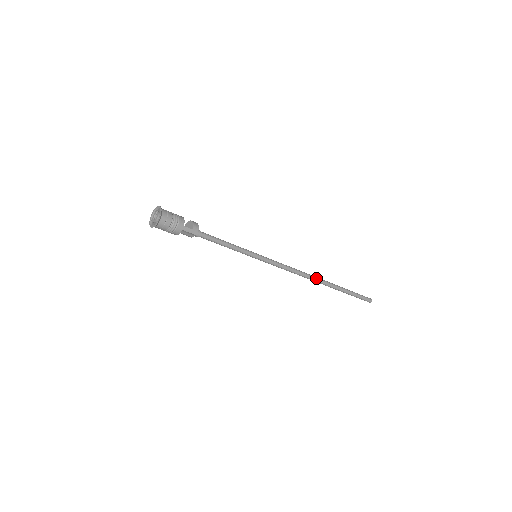
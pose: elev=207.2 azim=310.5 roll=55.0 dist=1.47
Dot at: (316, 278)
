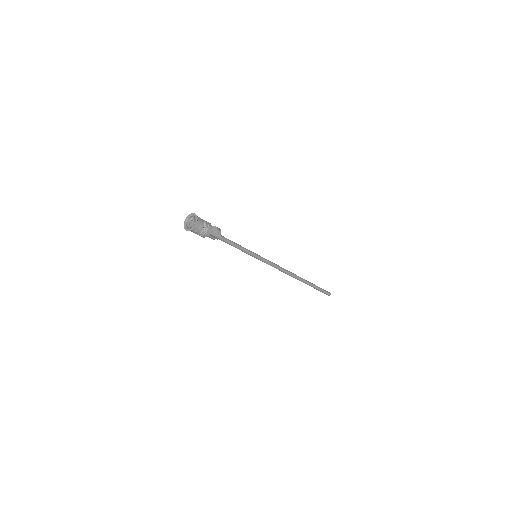
Dot at: (295, 275)
